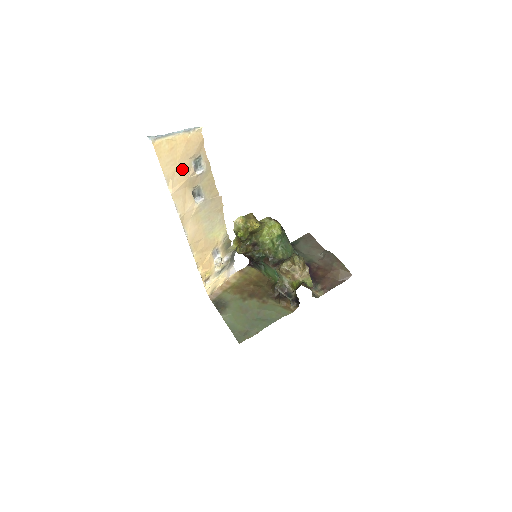
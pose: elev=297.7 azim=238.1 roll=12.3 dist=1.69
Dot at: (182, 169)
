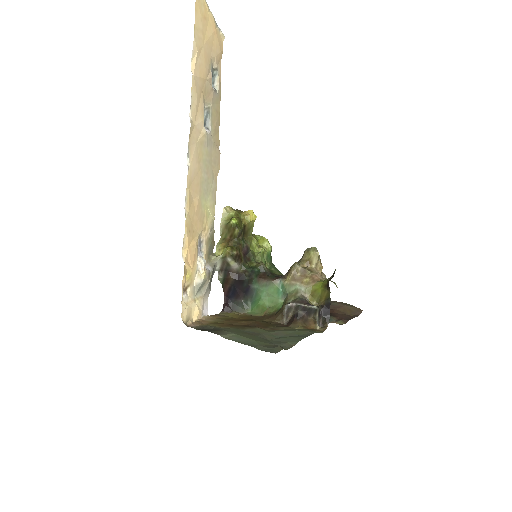
Dot at: (205, 59)
